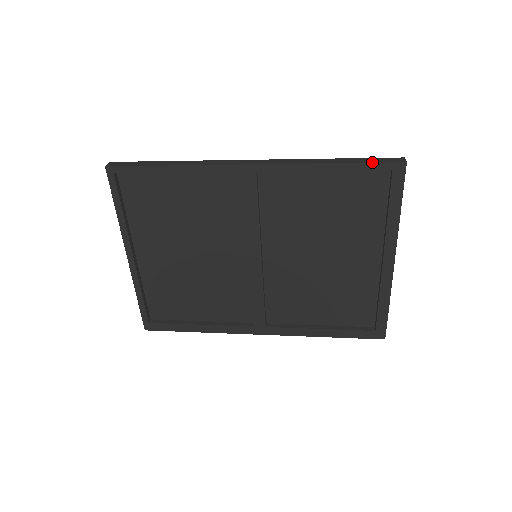
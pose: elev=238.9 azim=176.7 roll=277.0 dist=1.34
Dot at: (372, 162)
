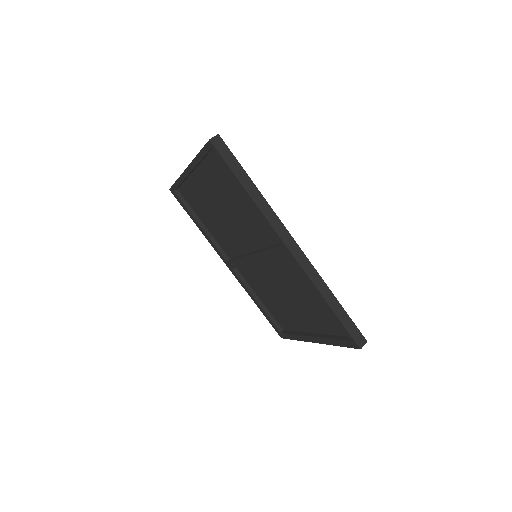
Dot at: (346, 328)
